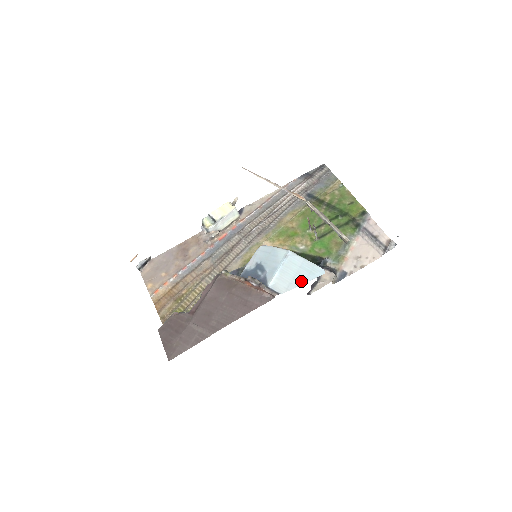
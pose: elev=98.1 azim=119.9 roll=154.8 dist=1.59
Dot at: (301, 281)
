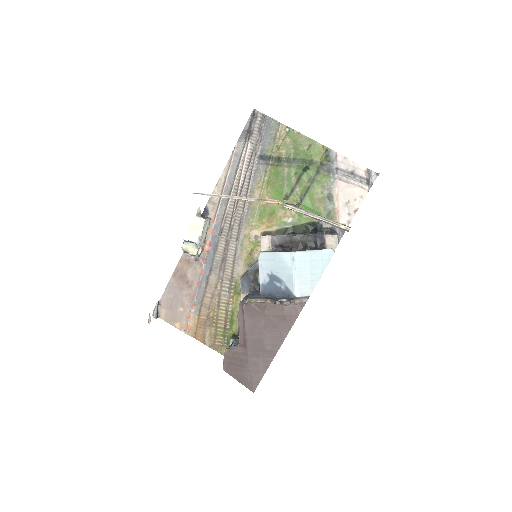
Dot at: (319, 273)
